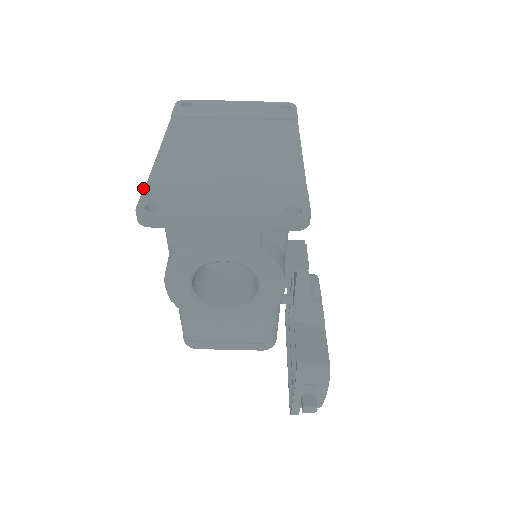
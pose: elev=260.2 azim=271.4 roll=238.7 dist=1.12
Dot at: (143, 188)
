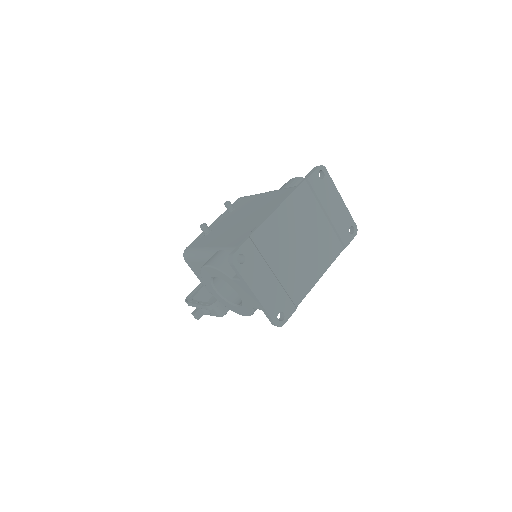
Dot at: (248, 239)
